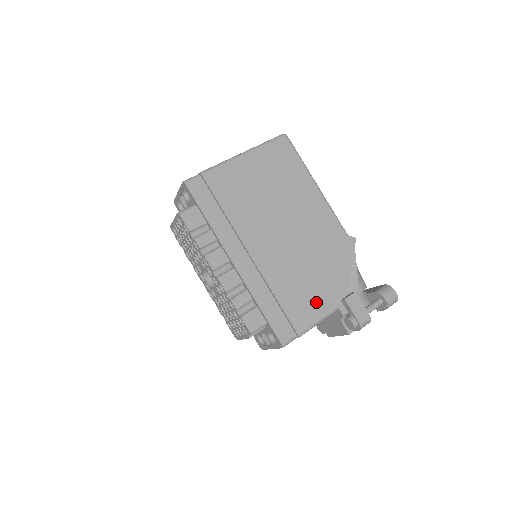
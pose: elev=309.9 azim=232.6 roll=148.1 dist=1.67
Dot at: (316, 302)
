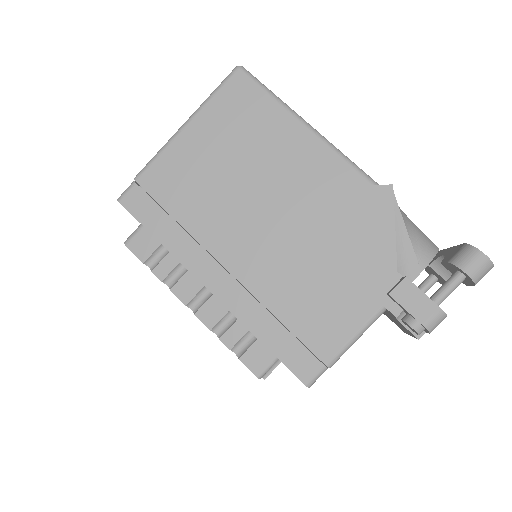
Dot at: (345, 309)
